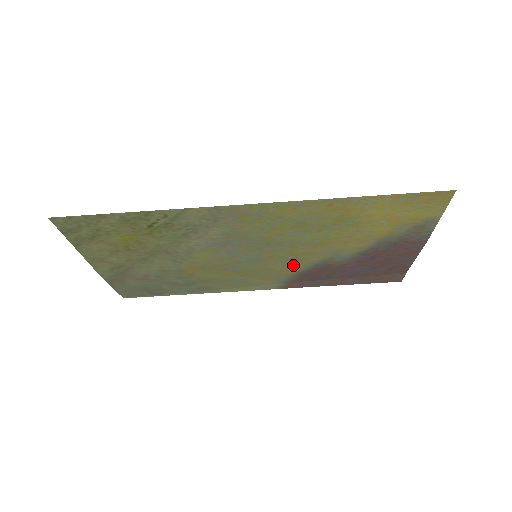
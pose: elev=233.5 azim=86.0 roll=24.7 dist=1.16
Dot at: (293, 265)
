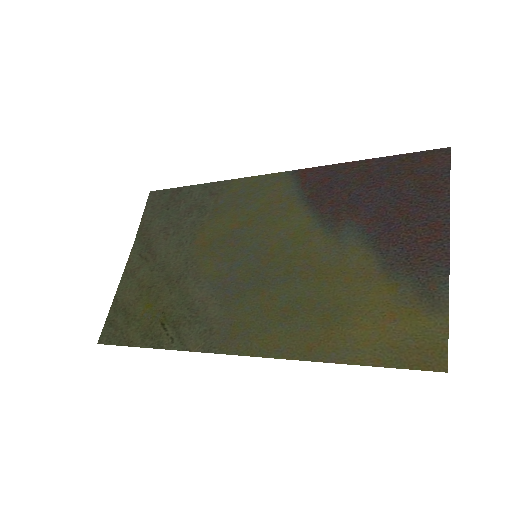
Dot at: (297, 228)
